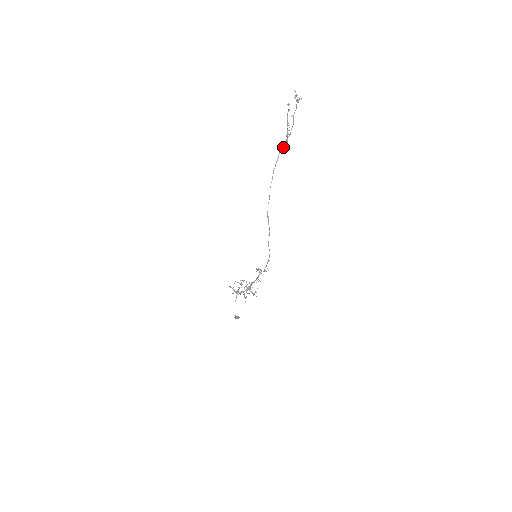
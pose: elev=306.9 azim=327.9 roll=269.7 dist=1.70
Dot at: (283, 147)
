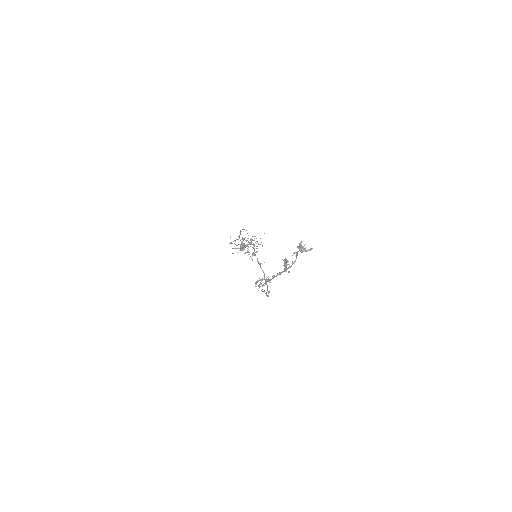
Dot at: (279, 274)
